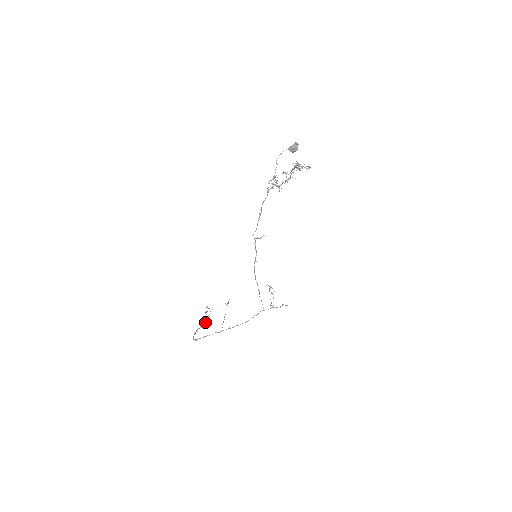
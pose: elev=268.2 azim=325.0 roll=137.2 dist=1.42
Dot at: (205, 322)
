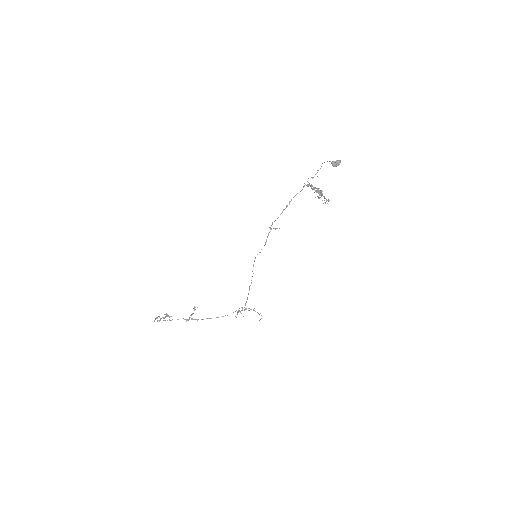
Dot at: occluded
